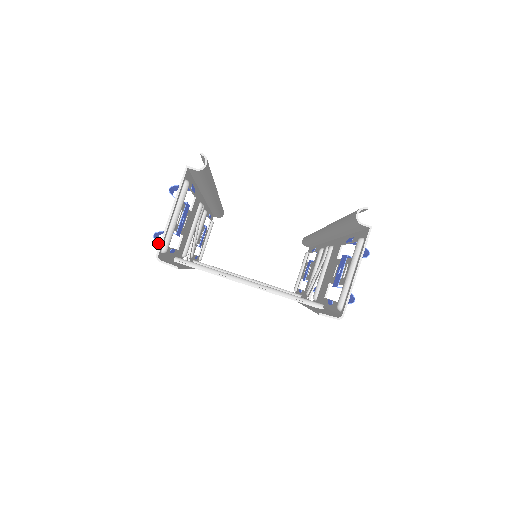
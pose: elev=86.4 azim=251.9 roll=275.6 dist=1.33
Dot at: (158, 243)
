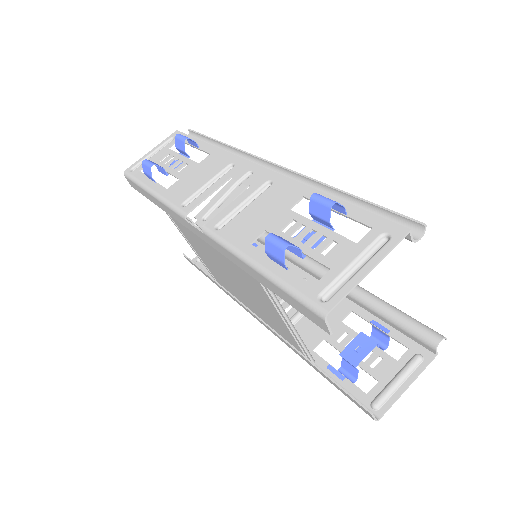
Dot at: (284, 258)
